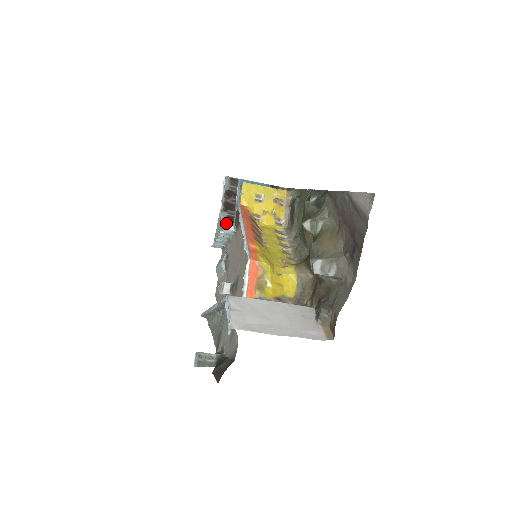
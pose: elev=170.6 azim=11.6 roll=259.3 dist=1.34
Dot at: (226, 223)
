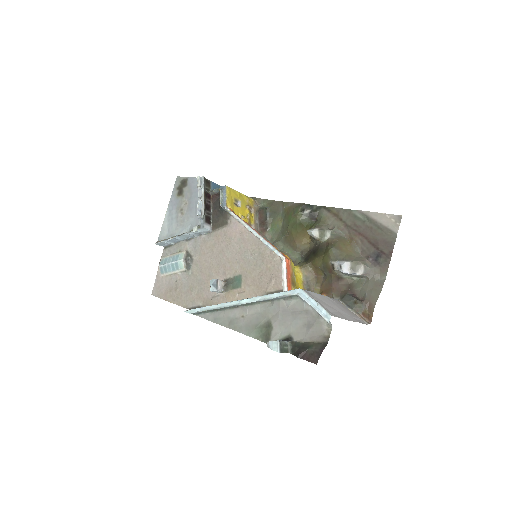
Dot at: (205, 222)
